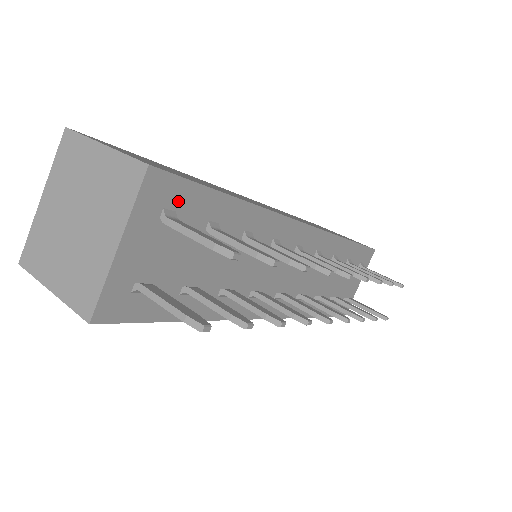
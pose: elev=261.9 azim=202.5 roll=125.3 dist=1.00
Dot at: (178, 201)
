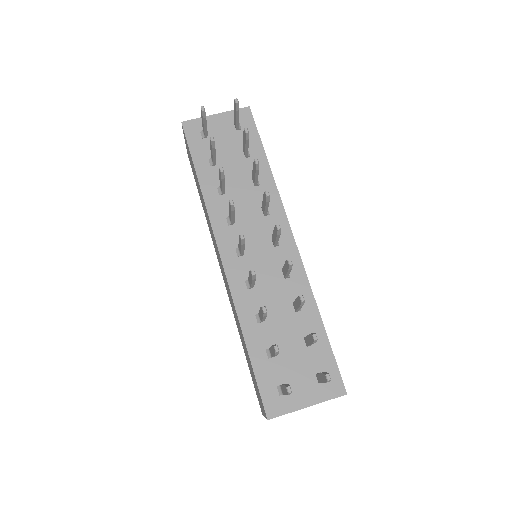
Dot at: occluded
